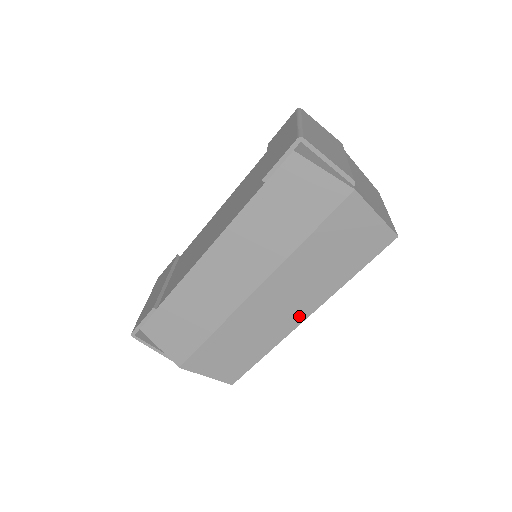
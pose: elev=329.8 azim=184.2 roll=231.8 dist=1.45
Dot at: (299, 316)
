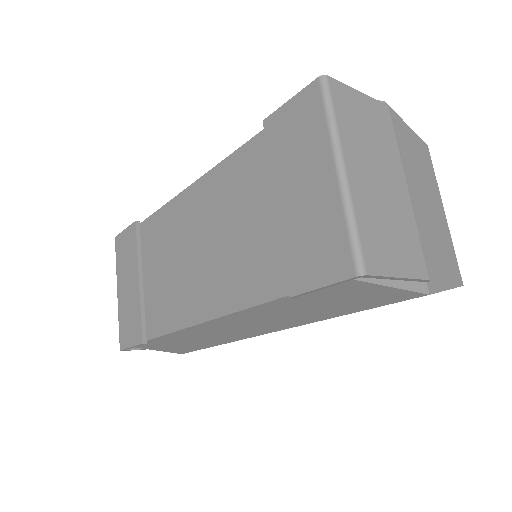
Dot at: occluded
